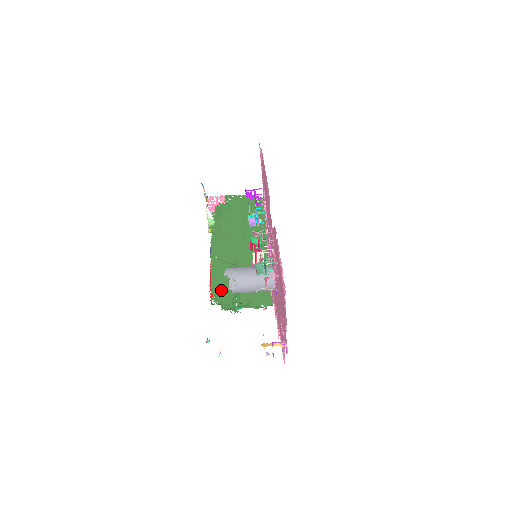
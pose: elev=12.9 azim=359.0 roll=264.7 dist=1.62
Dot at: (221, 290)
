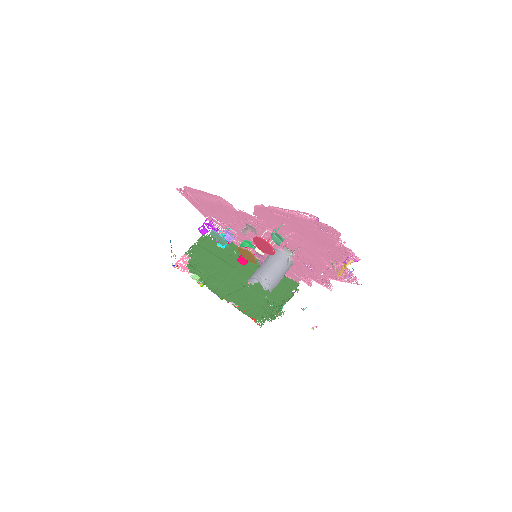
Dot at: (256, 311)
